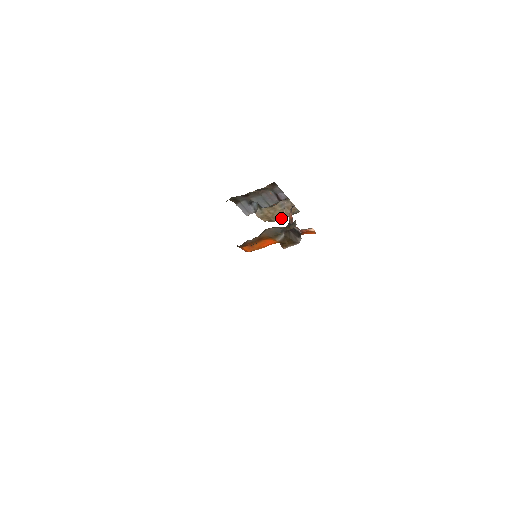
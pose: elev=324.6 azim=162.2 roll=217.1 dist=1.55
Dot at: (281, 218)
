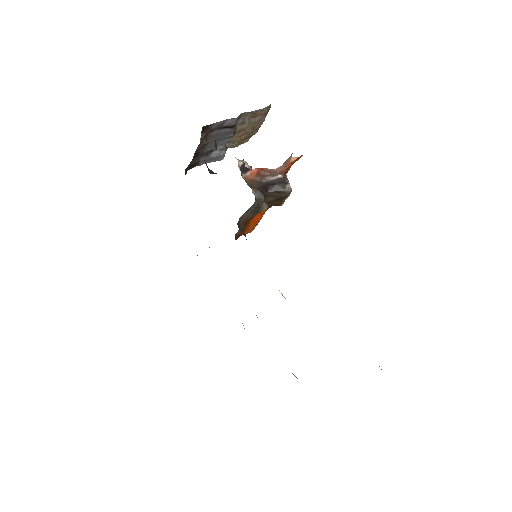
Dot at: (260, 126)
